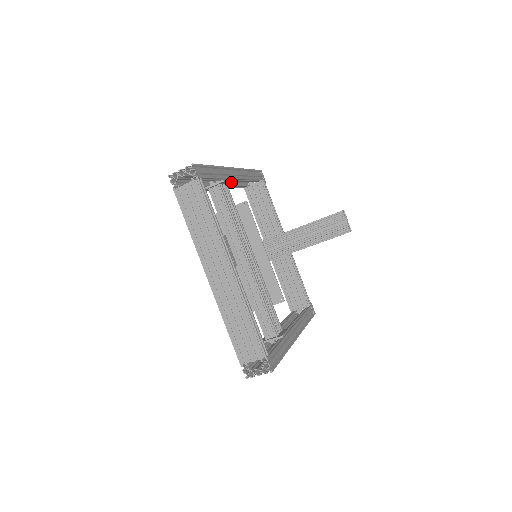
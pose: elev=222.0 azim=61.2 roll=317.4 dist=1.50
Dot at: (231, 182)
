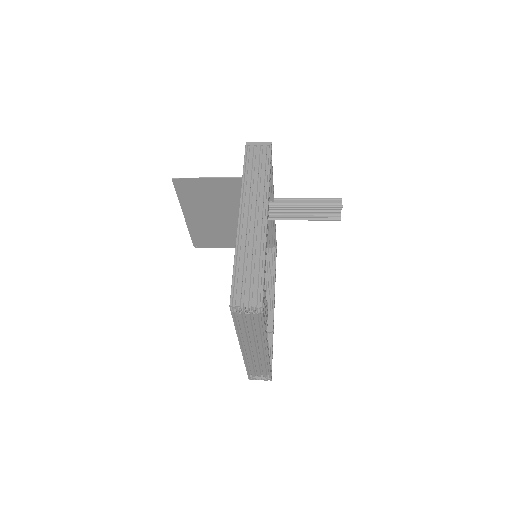
Dot at: occluded
